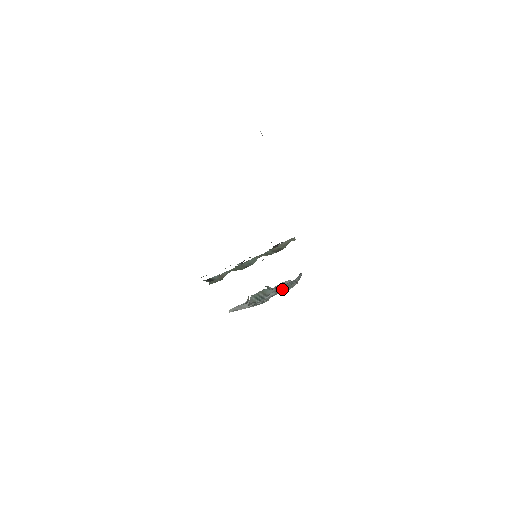
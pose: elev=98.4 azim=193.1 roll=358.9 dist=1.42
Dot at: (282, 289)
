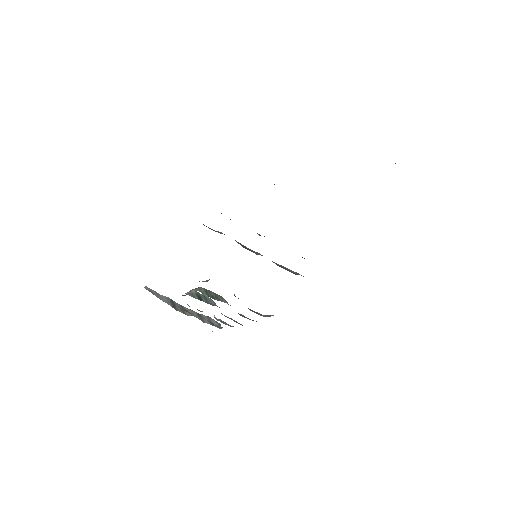
Dot at: occluded
